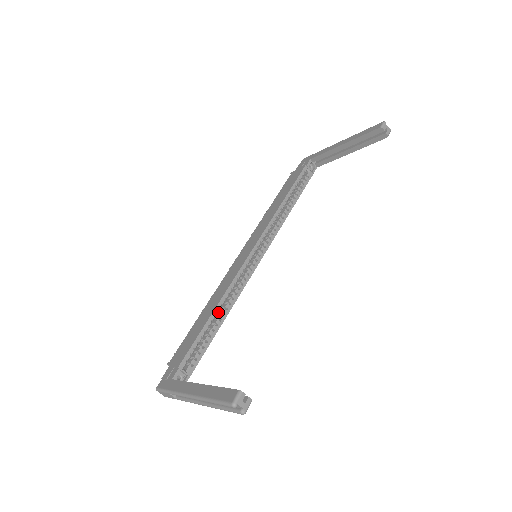
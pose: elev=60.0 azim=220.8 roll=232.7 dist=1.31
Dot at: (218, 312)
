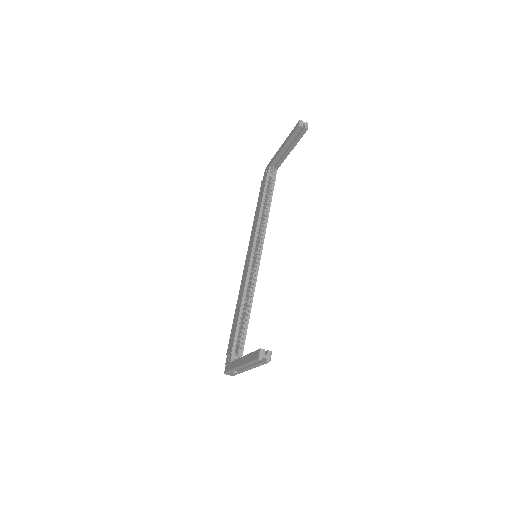
Dot at: (244, 306)
